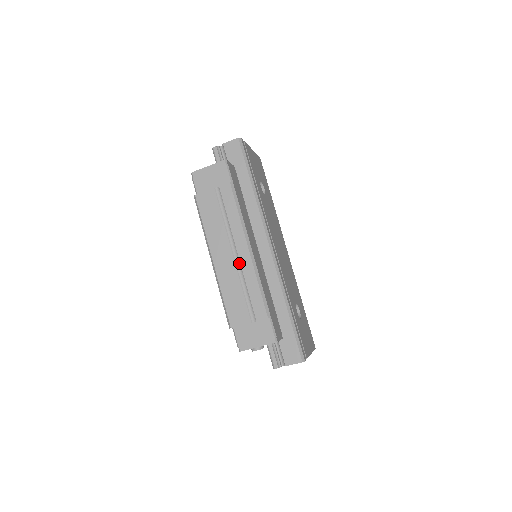
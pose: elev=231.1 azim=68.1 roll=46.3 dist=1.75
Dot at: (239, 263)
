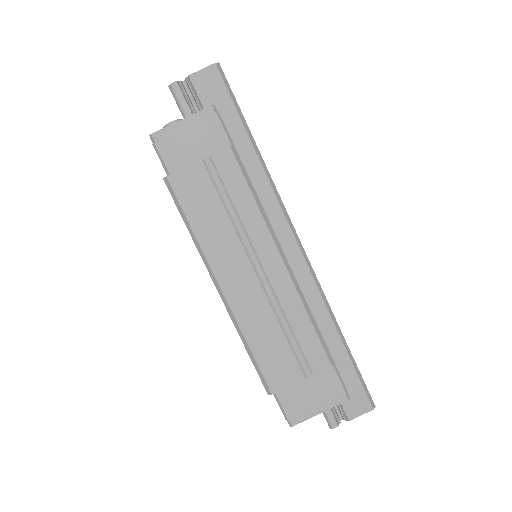
Dot at: (269, 286)
